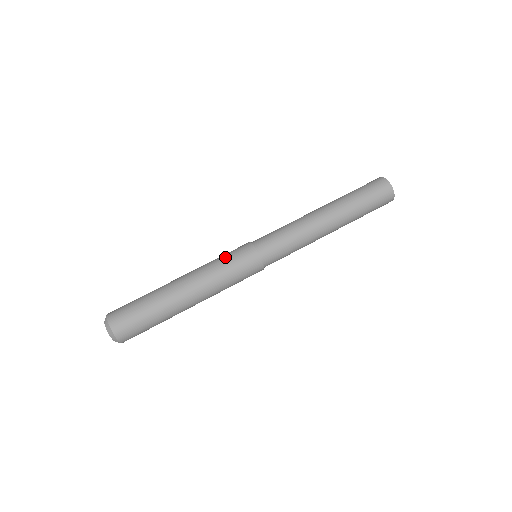
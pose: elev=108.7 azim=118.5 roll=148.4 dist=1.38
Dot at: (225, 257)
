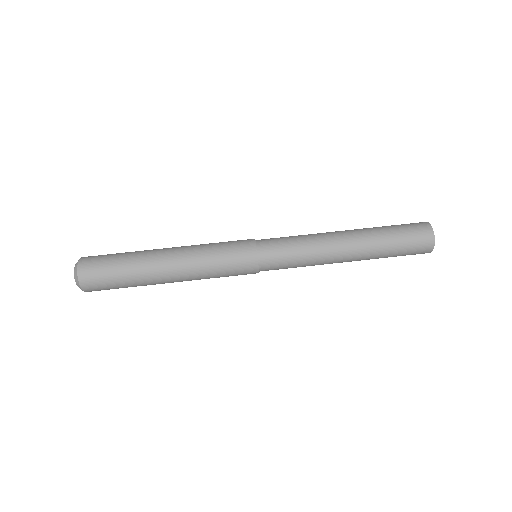
Dot at: (222, 246)
